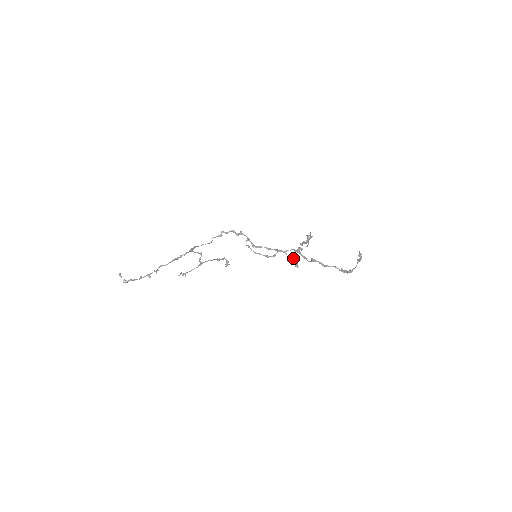
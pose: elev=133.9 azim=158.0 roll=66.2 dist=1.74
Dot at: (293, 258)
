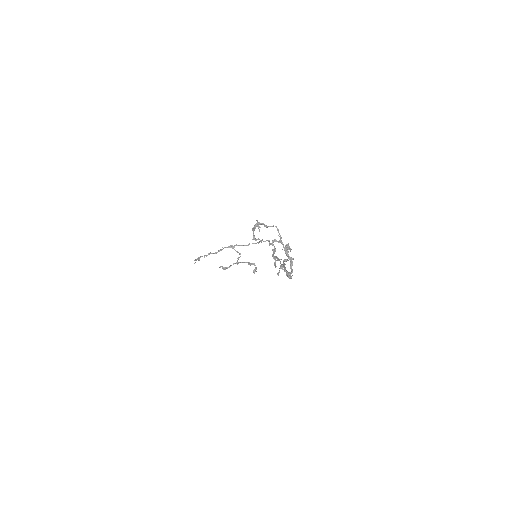
Dot at: occluded
